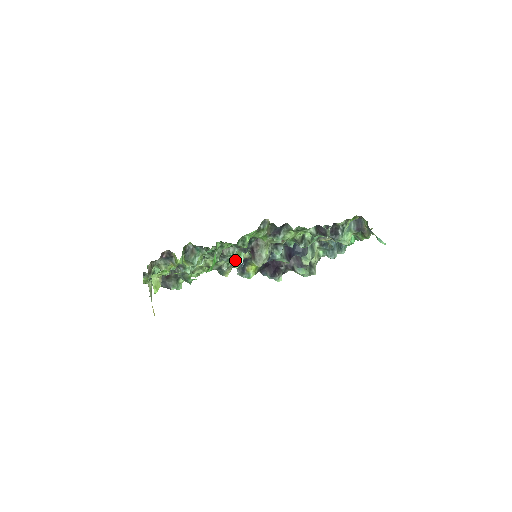
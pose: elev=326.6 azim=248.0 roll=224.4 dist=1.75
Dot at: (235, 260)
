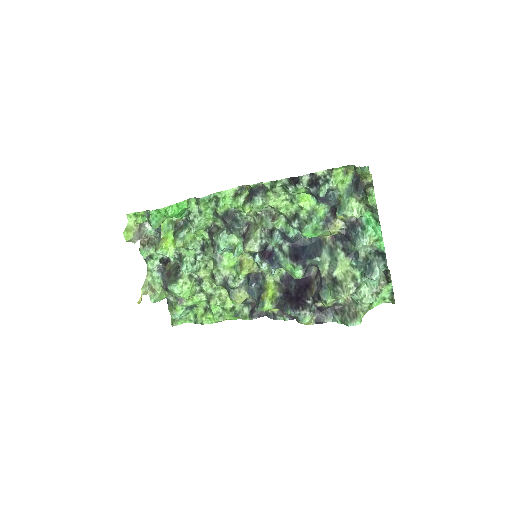
Dot at: (240, 269)
